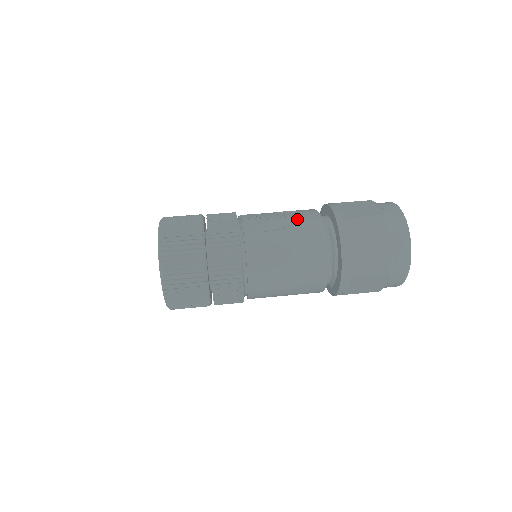
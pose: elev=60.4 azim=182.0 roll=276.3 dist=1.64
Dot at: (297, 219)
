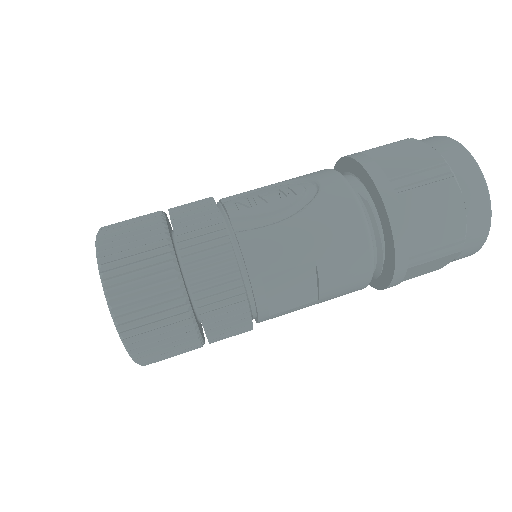
Dot at: (312, 193)
